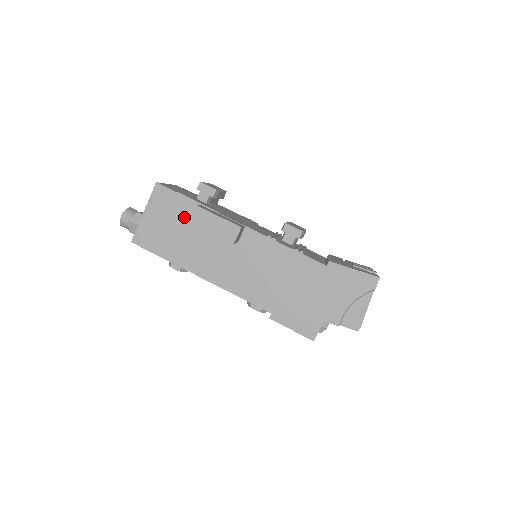
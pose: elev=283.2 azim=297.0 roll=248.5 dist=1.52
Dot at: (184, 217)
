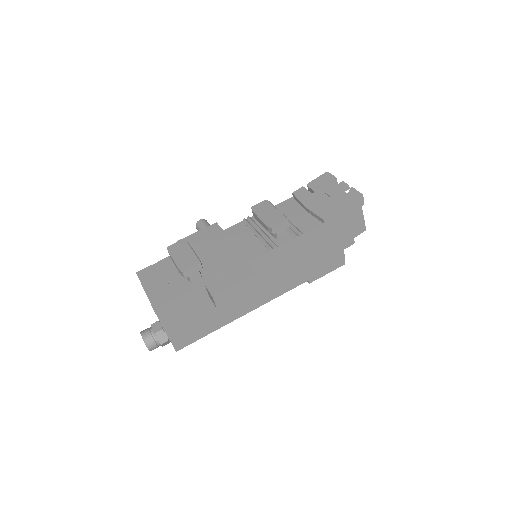
Dot at: (199, 303)
